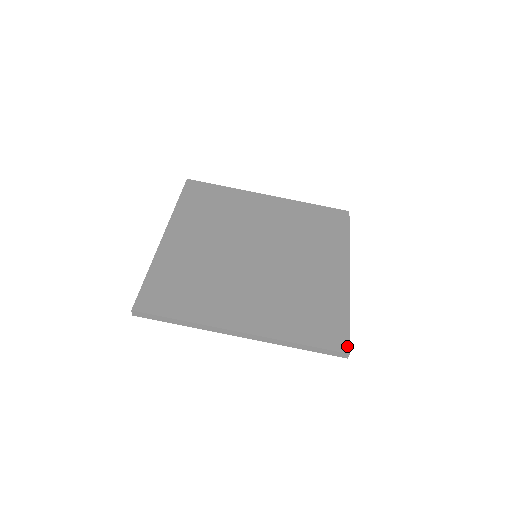
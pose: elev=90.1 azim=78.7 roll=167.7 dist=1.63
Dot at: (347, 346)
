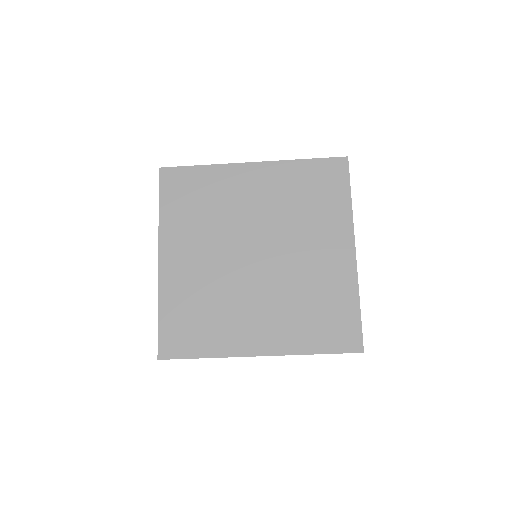
Dot at: (360, 345)
